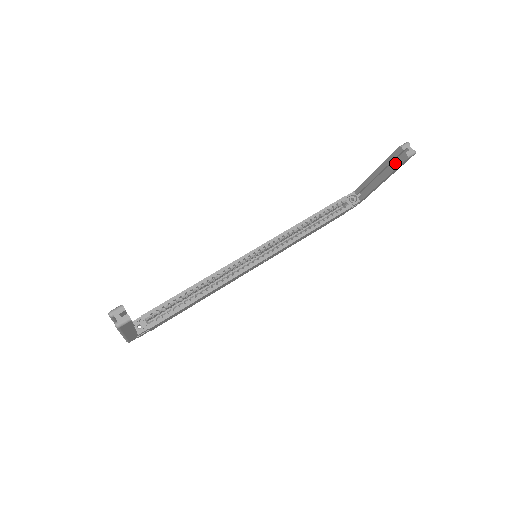
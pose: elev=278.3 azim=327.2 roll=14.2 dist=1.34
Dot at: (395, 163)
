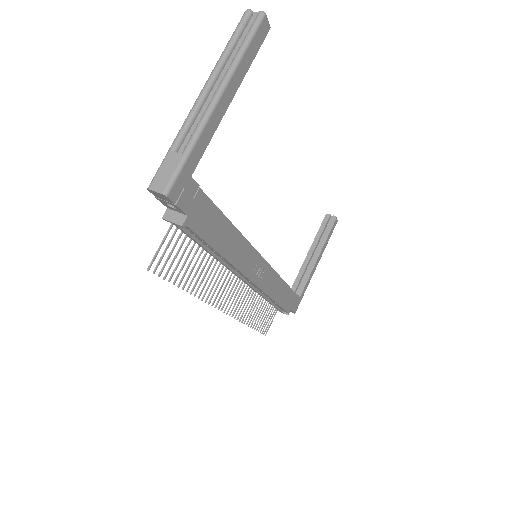
Dot at: (326, 230)
